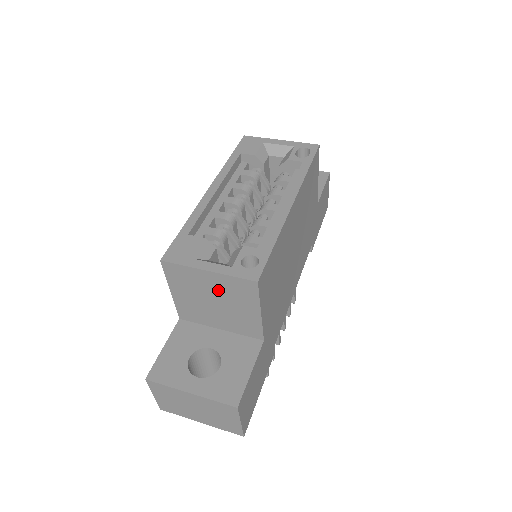
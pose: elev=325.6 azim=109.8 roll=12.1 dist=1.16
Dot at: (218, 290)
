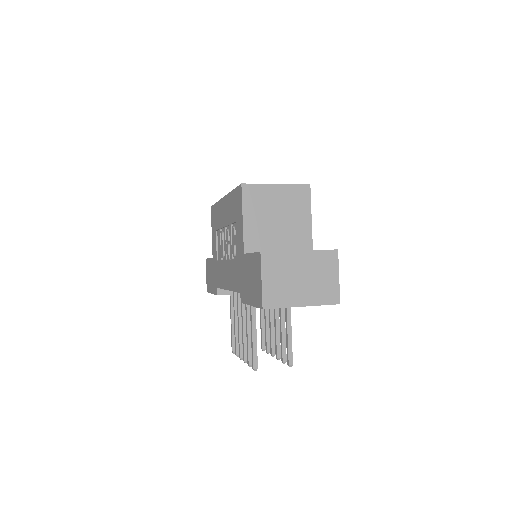
Dot at: (282, 203)
